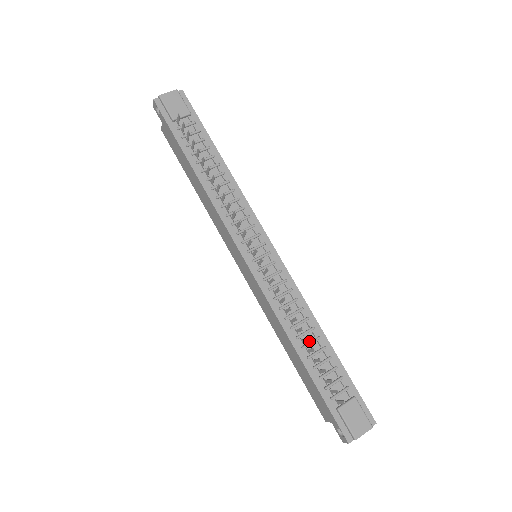
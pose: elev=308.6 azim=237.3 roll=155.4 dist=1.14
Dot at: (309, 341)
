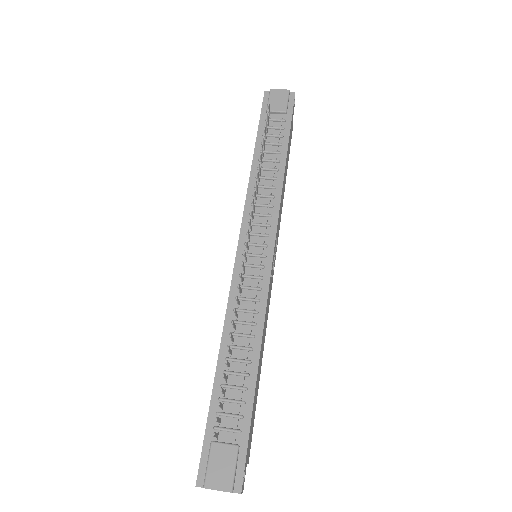
Dot at: (238, 358)
